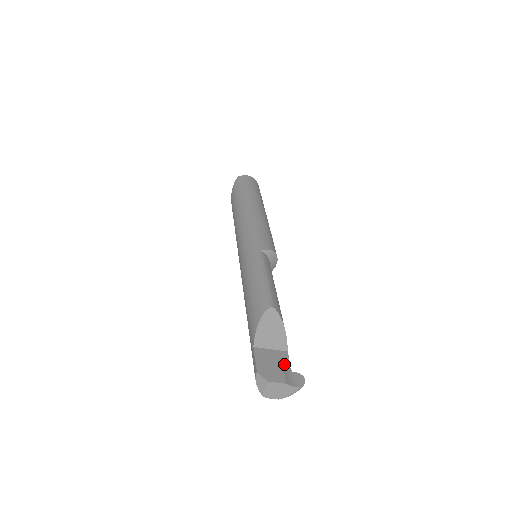
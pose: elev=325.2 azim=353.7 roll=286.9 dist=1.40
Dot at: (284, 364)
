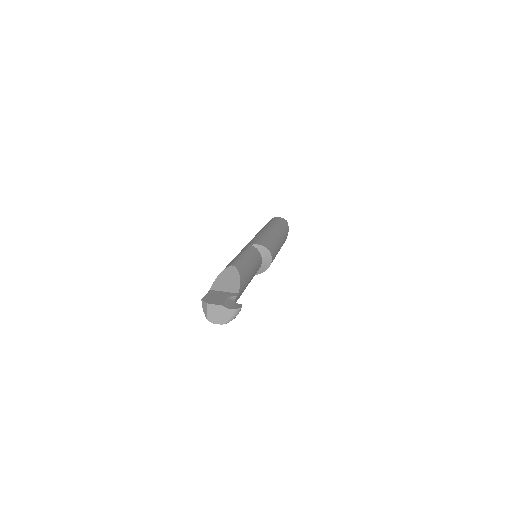
Dot at: (229, 298)
